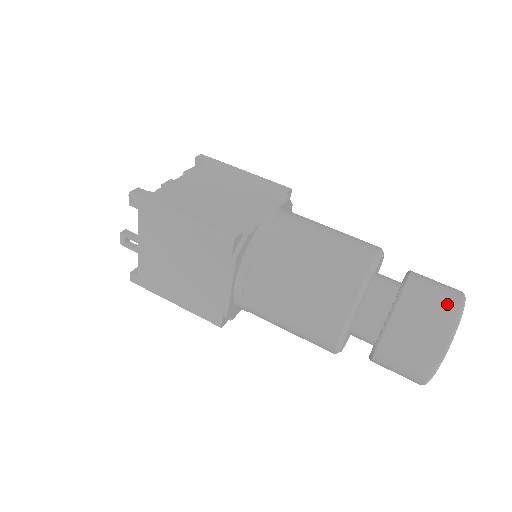
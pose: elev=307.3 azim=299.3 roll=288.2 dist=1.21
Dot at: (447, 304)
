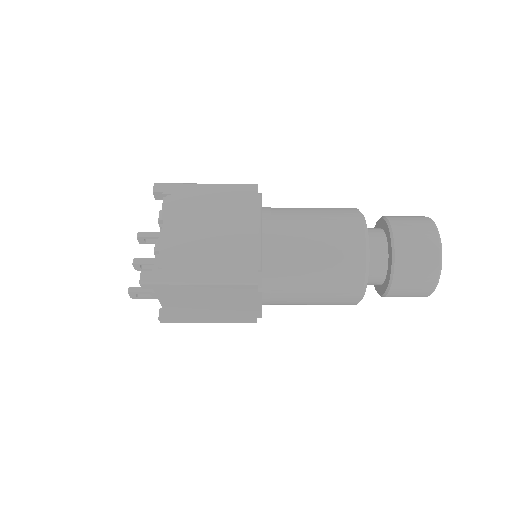
Dot at: (430, 246)
